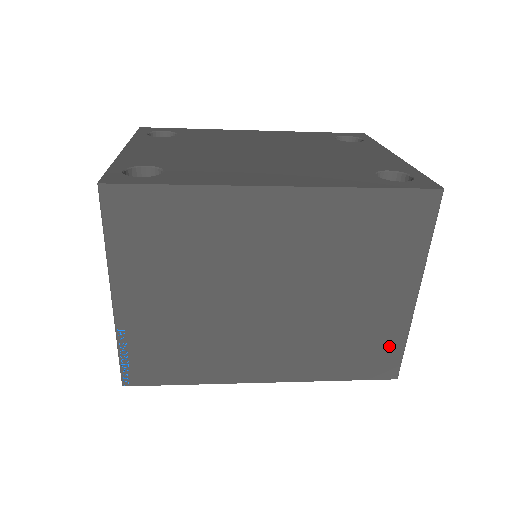
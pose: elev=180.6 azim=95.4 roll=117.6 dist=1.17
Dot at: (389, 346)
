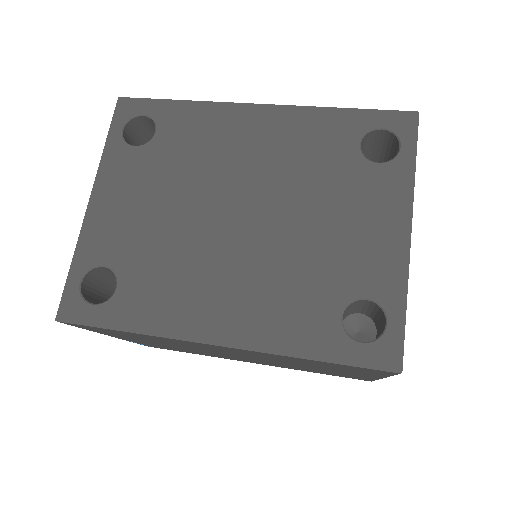
Dot at: (360, 378)
